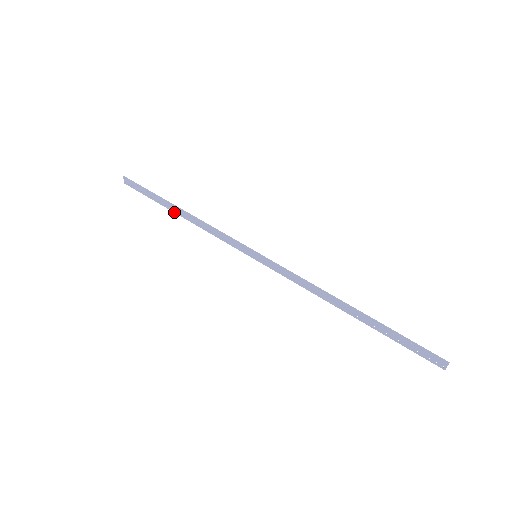
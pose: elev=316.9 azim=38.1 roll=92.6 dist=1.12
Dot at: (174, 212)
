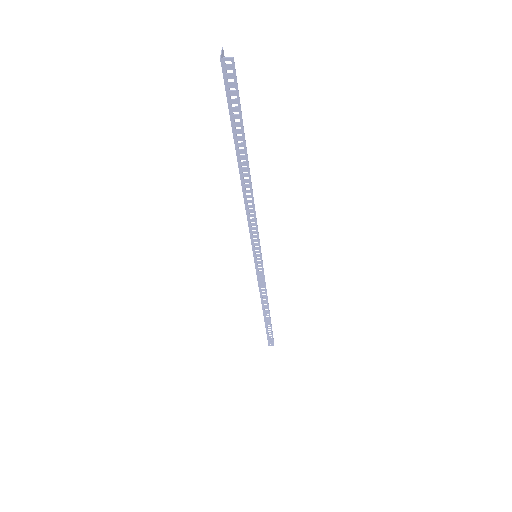
Dot at: occluded
